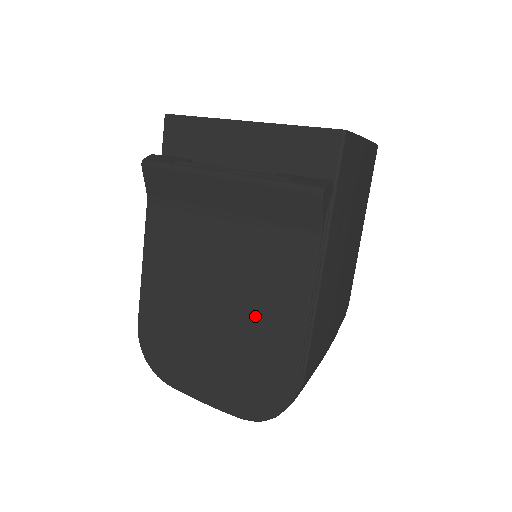
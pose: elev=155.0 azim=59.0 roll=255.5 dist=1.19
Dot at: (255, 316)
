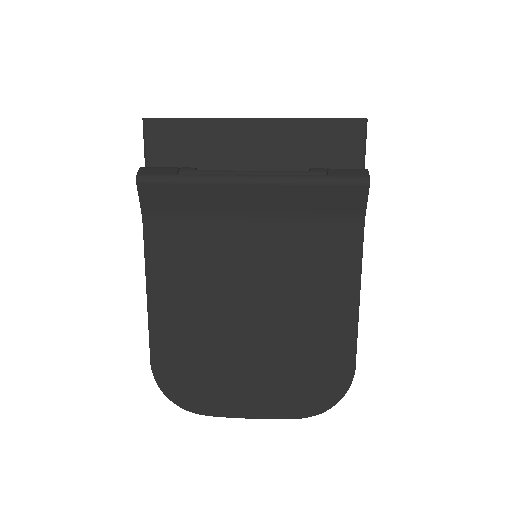
Dot at: (302, 315)
